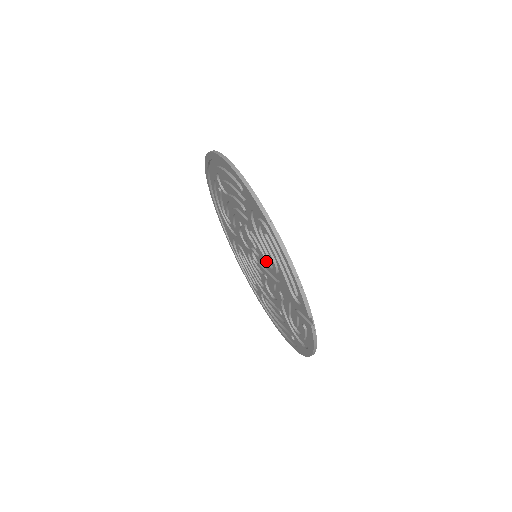
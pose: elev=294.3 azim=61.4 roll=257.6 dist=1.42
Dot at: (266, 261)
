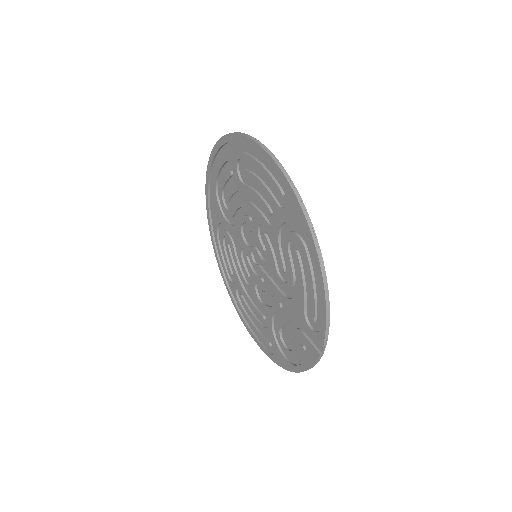
Dot at: (277, 271)
